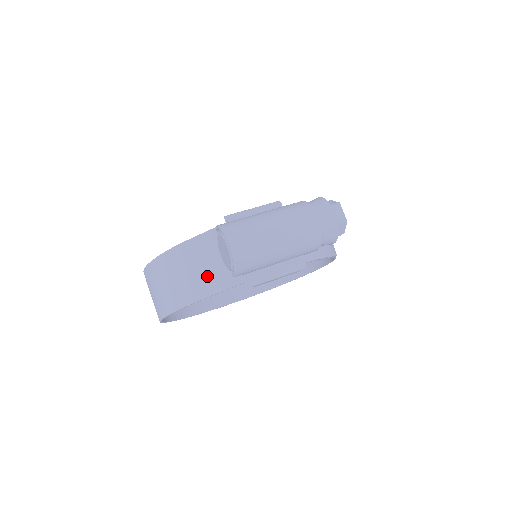
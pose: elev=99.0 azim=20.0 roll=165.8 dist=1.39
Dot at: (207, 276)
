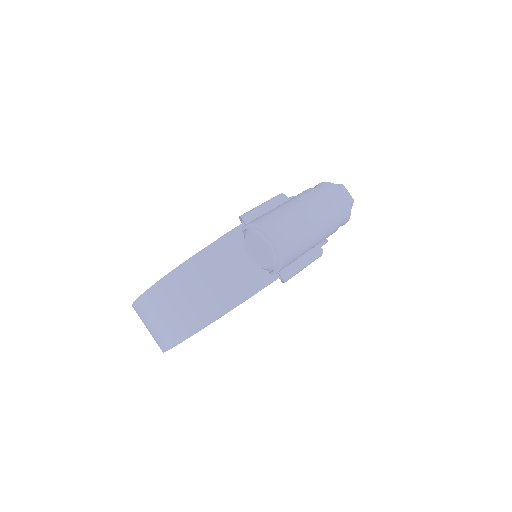
Dot at: (234, 283)
